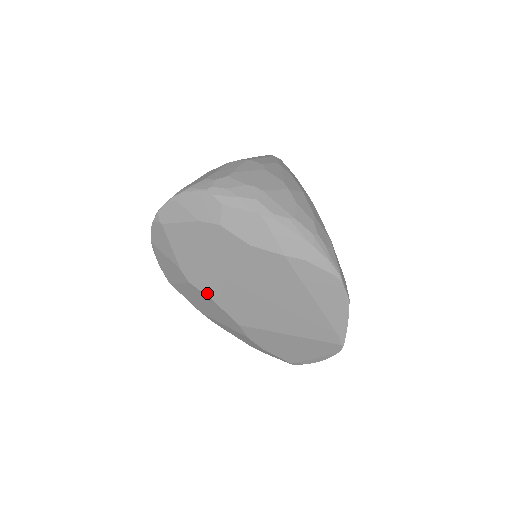
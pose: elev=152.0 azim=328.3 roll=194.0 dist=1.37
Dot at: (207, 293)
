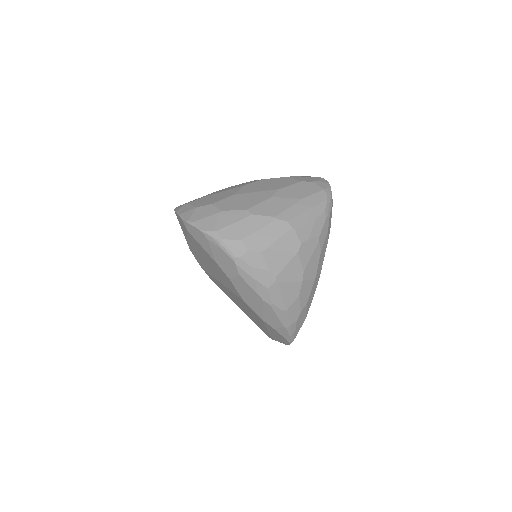
Dot at: (200, 264)
